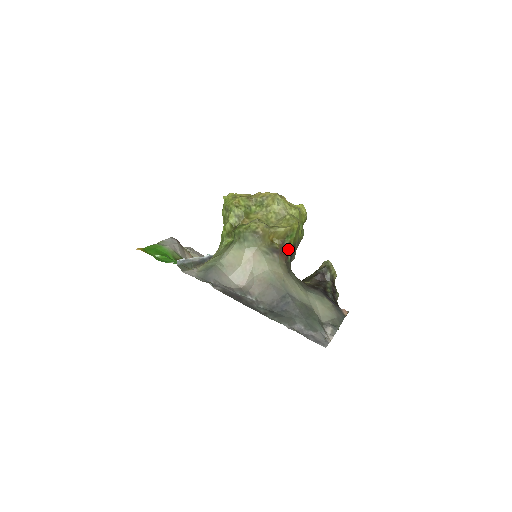
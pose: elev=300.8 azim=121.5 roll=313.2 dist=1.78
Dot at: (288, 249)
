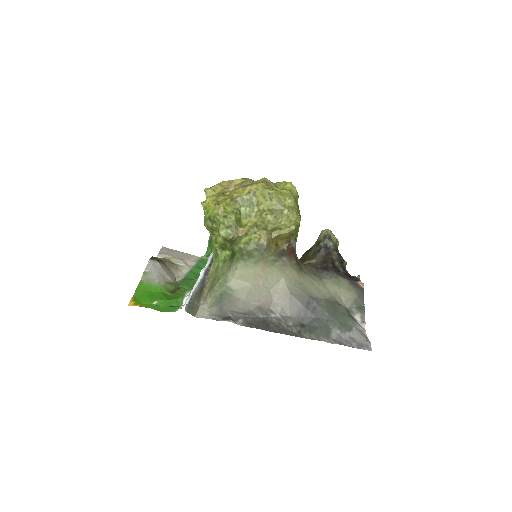
Dot at: (294, 245)
